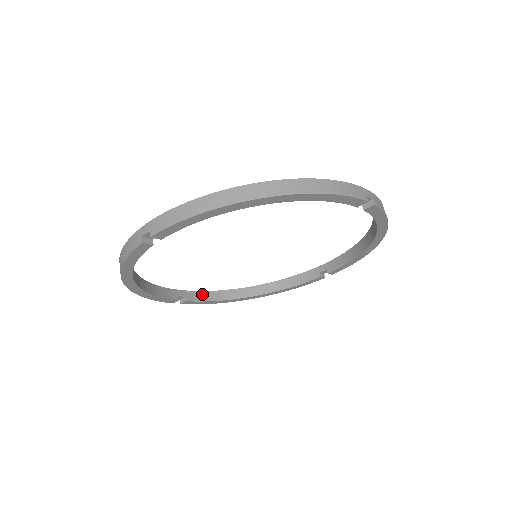
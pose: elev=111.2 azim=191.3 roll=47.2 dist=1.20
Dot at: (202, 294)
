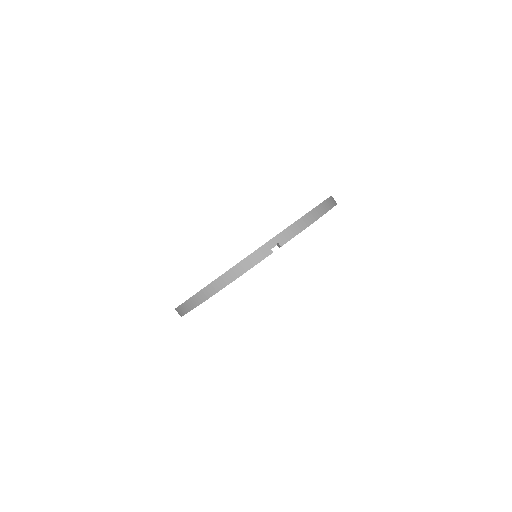
Dot at: occluded
